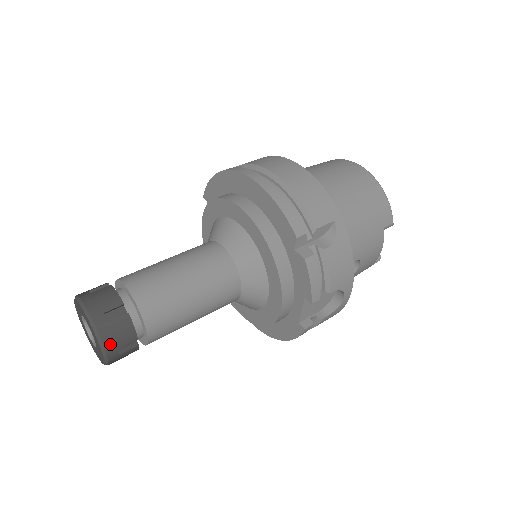
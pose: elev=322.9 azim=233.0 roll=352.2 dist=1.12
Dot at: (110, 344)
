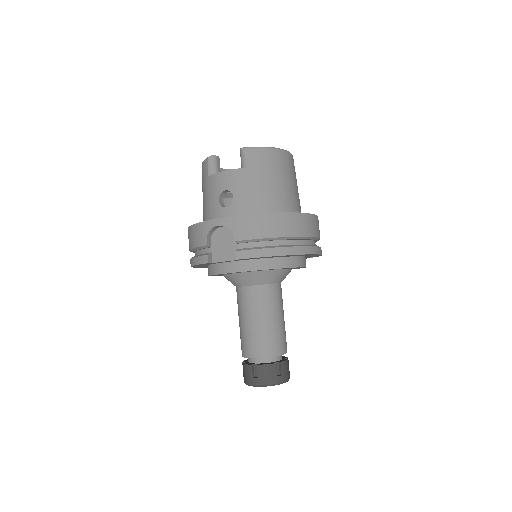
Dot at: occluded
